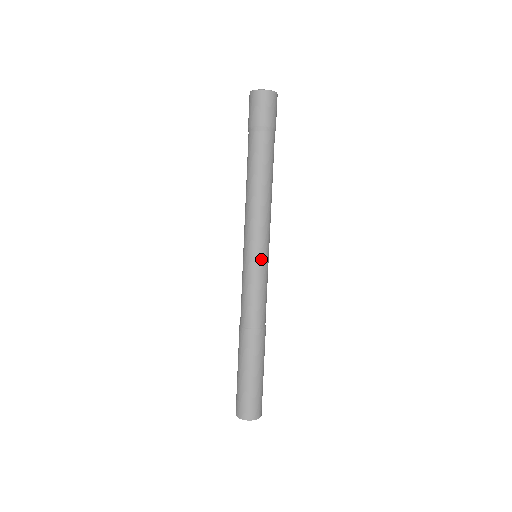
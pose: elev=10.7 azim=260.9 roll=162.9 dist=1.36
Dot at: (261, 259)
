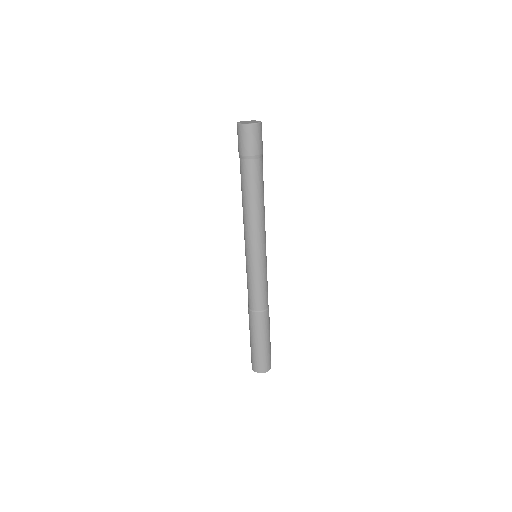
Dot at: (265, 259)
